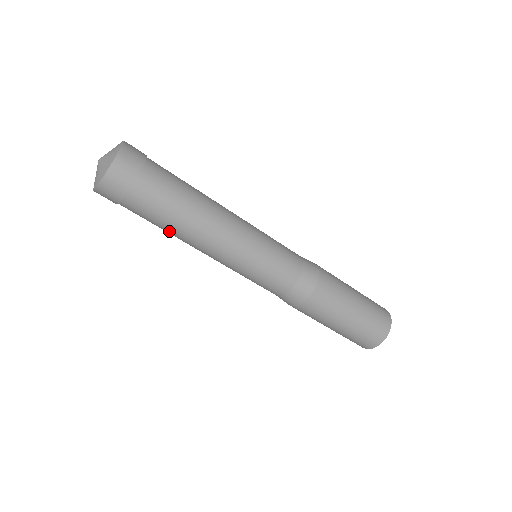
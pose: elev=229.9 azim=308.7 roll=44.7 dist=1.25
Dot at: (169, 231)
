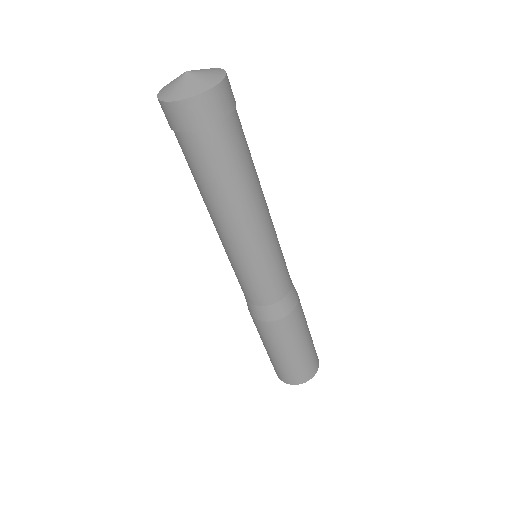
Dot at: (203, 189)
